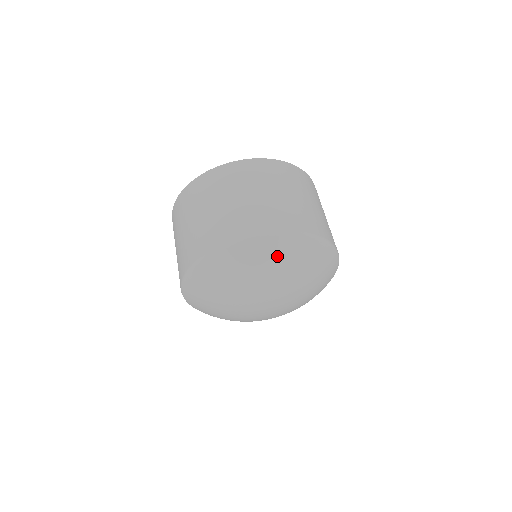
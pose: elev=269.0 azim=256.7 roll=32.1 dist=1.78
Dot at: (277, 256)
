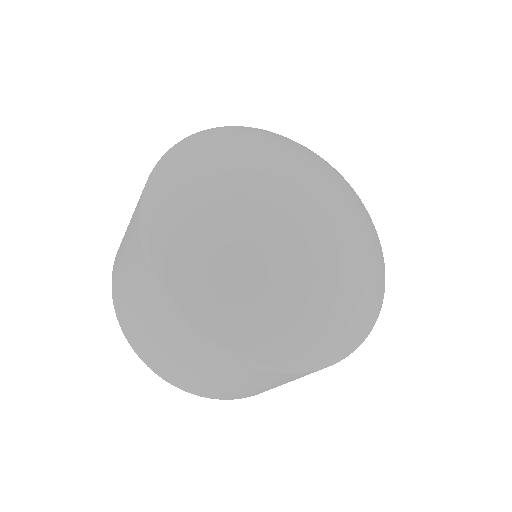
Dot at: (249, 133)
